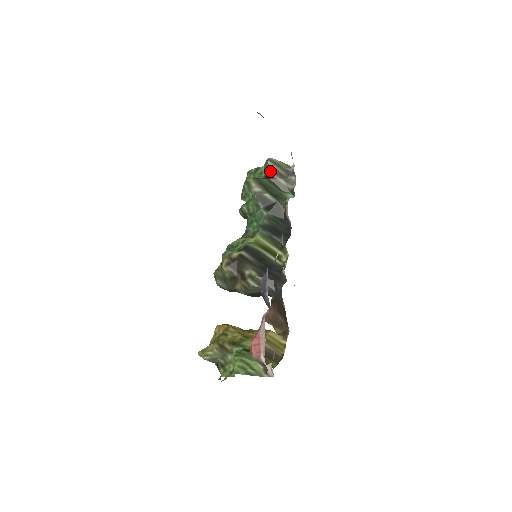
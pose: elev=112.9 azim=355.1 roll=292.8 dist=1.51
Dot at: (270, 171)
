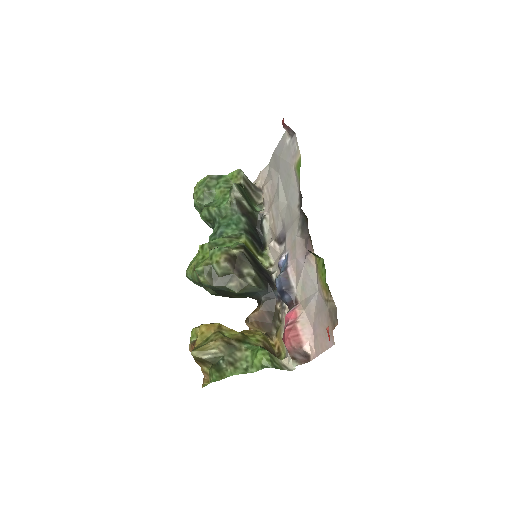
Dot at: (244, 181)
